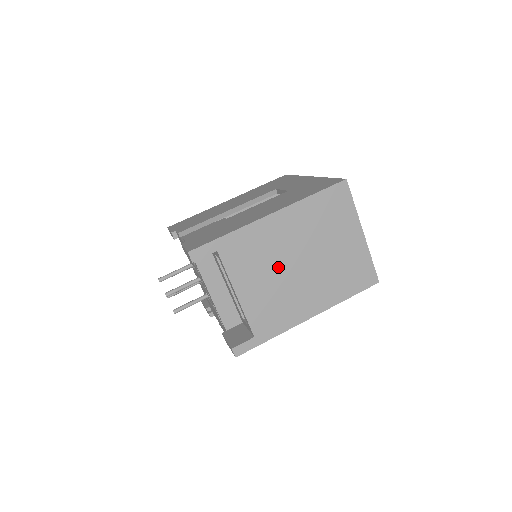
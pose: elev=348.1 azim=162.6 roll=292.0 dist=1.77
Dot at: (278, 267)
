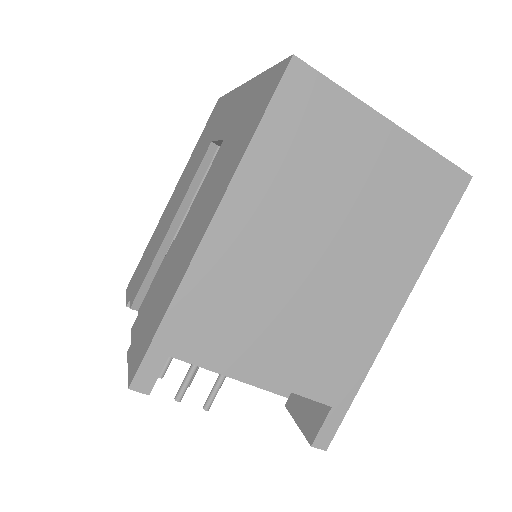
Dot at: (289, 291)
